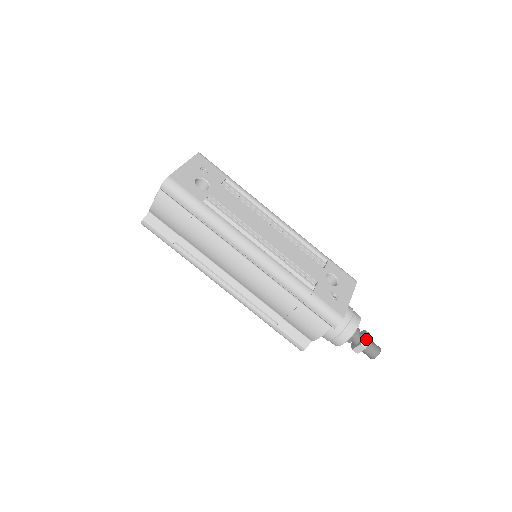
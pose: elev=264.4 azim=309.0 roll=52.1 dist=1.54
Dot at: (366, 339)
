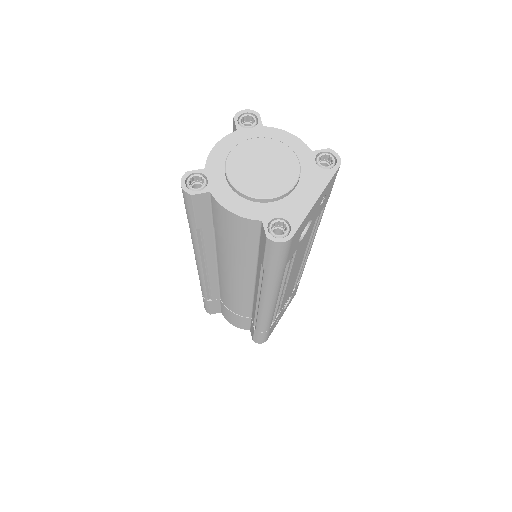
Dot at: occluded
